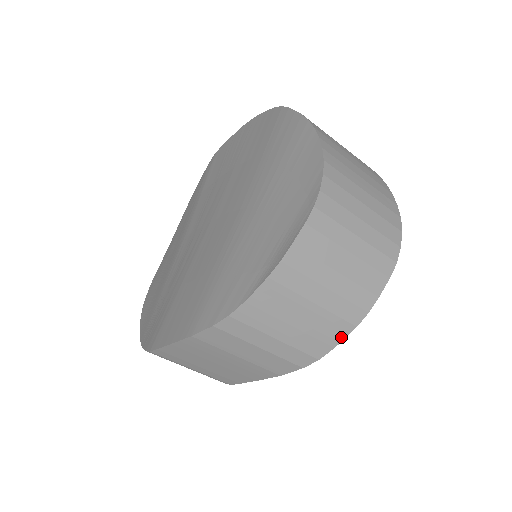
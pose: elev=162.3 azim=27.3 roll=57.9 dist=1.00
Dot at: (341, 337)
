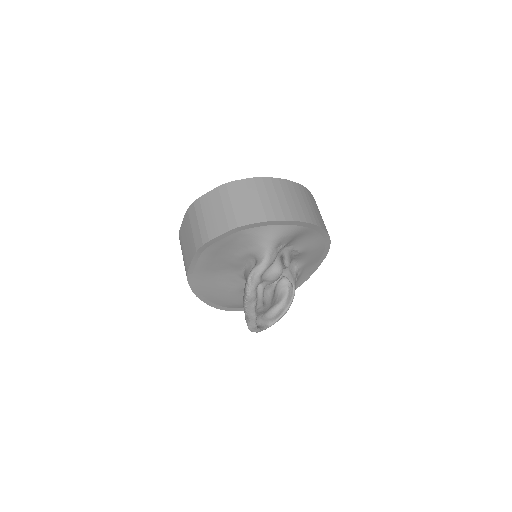
Dot at: (222, 232)
